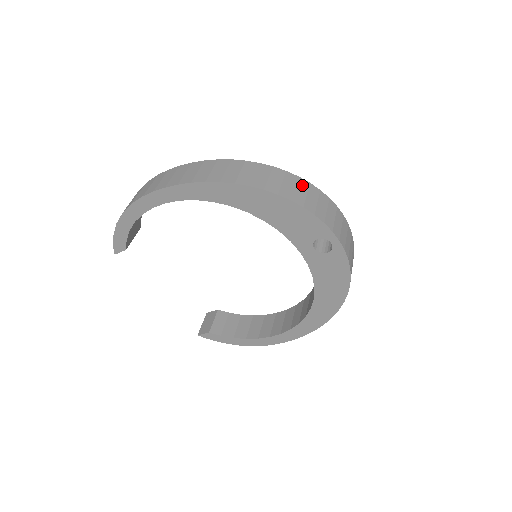
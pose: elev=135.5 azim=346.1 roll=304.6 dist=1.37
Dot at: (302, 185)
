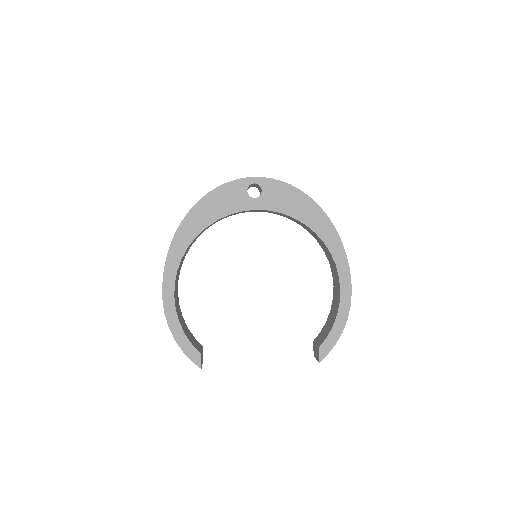
Dot at: occluded
